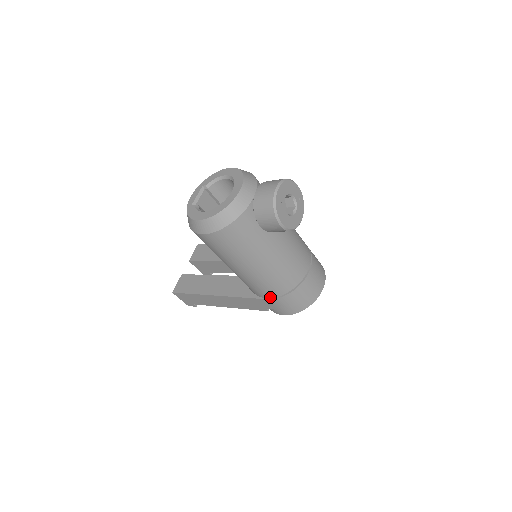
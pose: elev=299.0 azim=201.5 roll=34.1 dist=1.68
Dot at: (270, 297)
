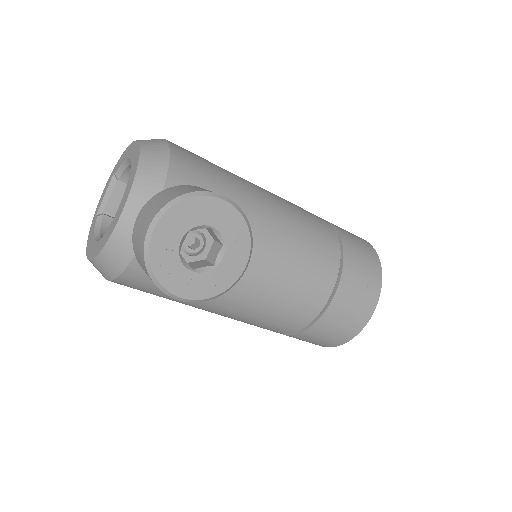
Dot at: occluded
